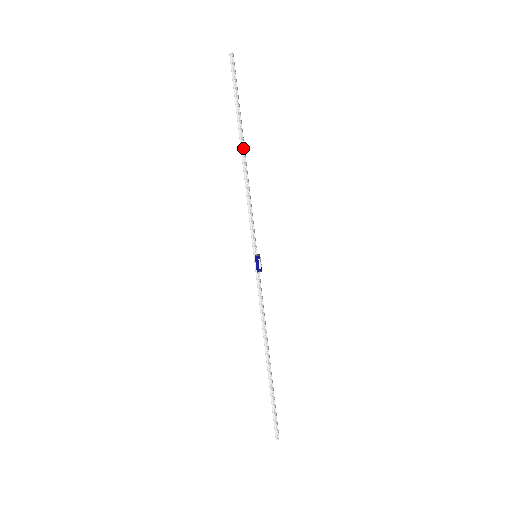
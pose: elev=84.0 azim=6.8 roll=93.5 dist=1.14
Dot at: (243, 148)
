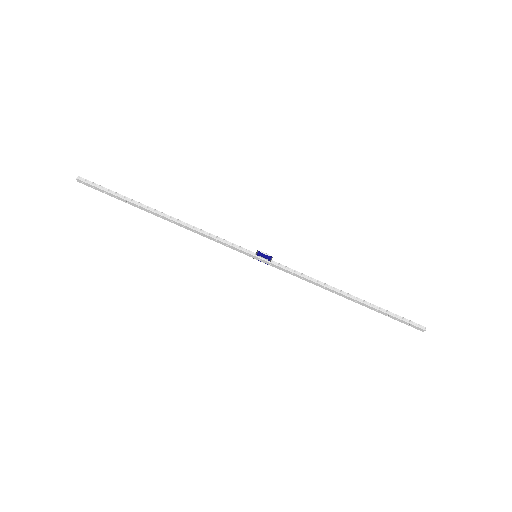
Dot at: (160, 213)
